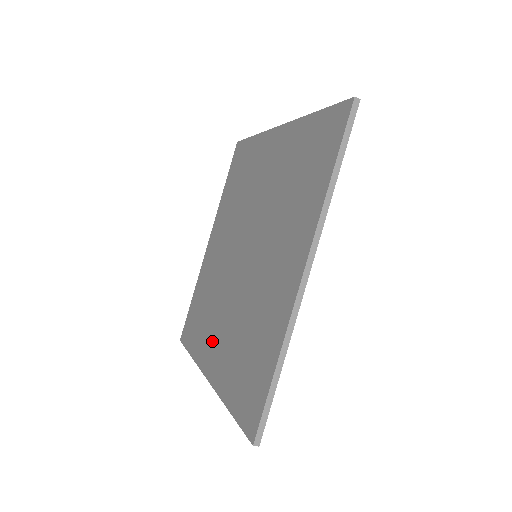
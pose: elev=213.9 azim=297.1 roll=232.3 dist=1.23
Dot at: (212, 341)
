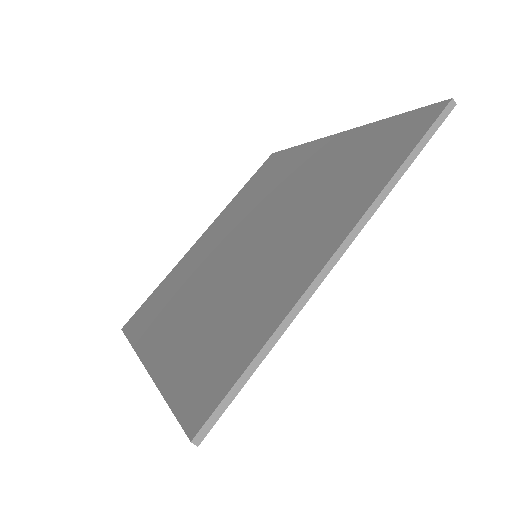
Dot at: (169, 327)
